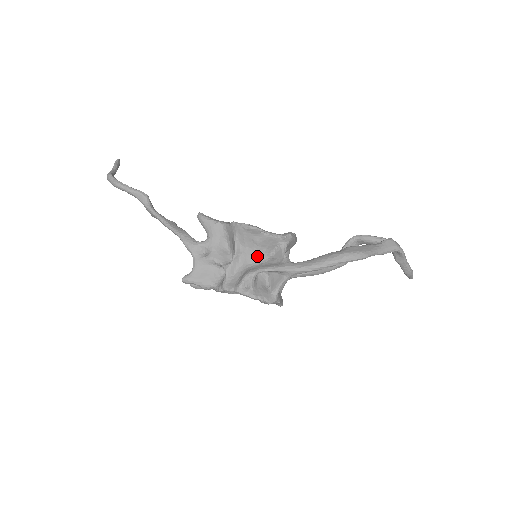
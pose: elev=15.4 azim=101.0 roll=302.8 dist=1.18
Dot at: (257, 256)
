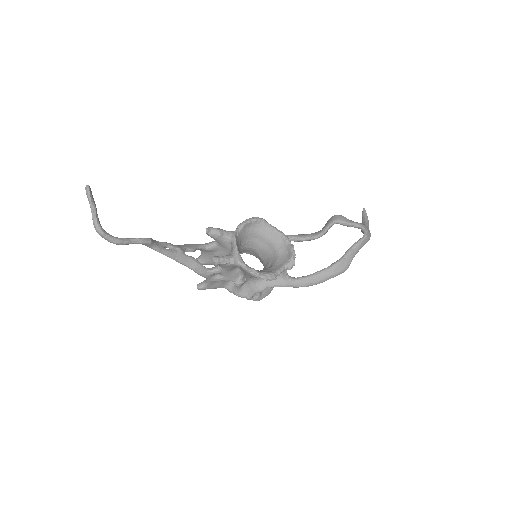
Dot at: occluded
